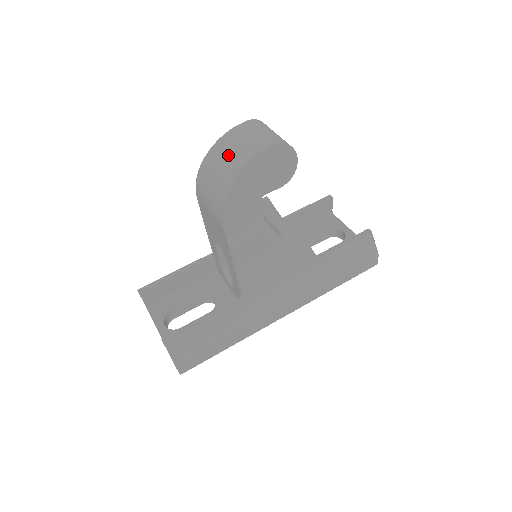
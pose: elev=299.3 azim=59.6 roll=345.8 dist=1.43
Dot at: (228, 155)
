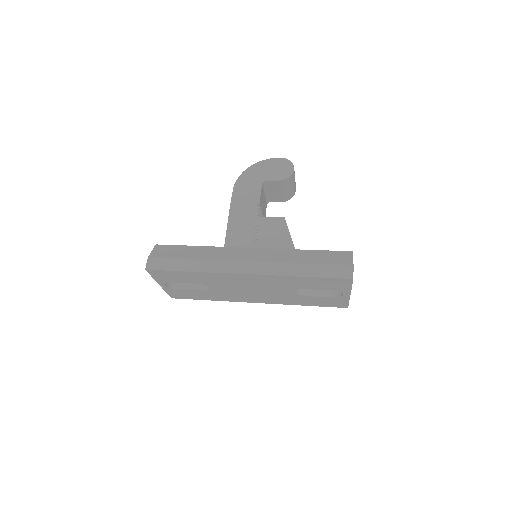
Dot at: occluded
